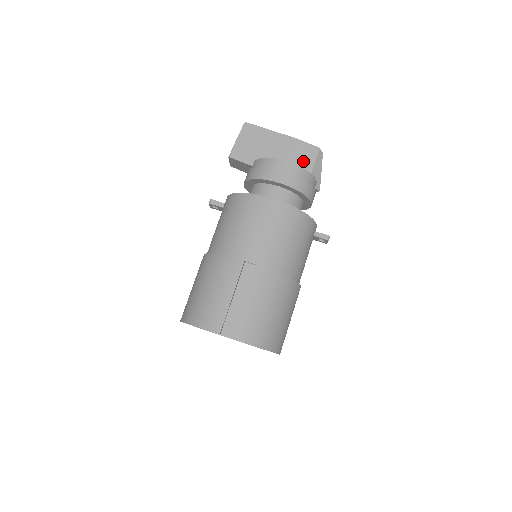
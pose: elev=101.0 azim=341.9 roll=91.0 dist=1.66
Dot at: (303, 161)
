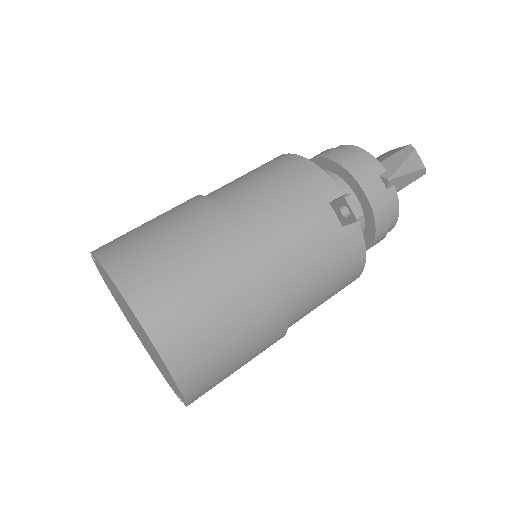
Dot at: (378, 160)
